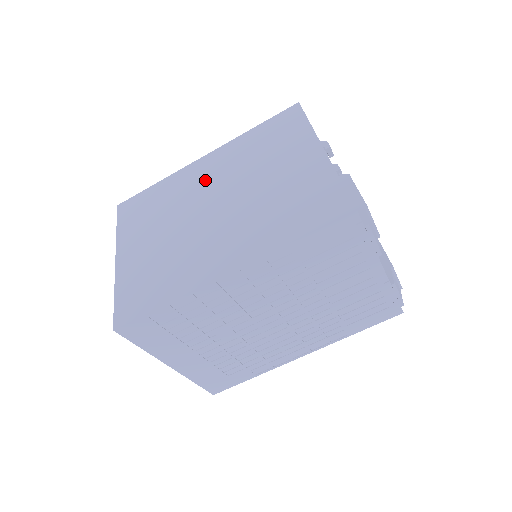
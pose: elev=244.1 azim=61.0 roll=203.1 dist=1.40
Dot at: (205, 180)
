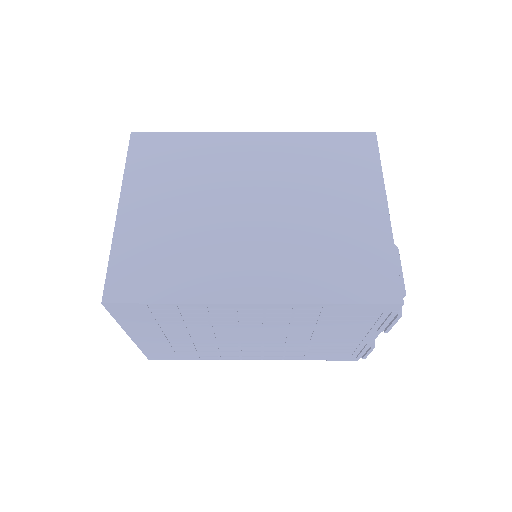
Dot at: (250, 167)
